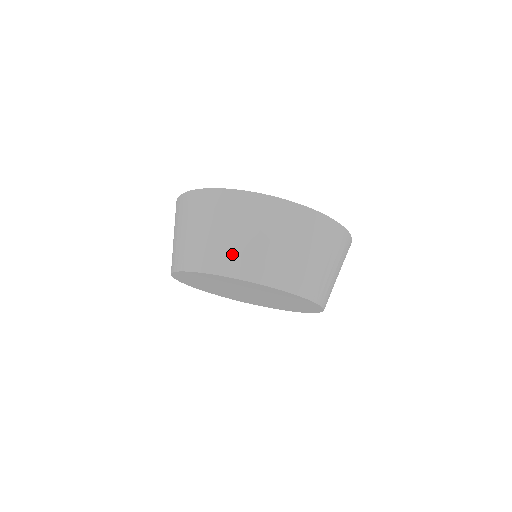
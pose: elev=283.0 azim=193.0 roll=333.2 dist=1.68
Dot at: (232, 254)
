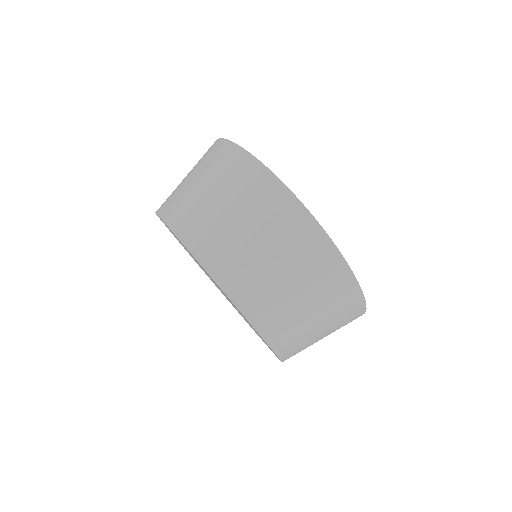
Dot at: (244, 269)
